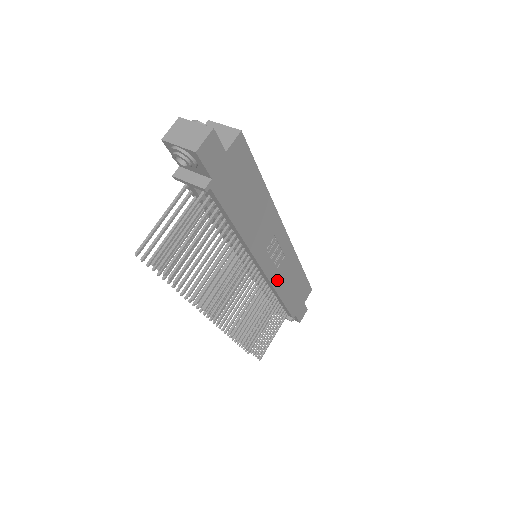
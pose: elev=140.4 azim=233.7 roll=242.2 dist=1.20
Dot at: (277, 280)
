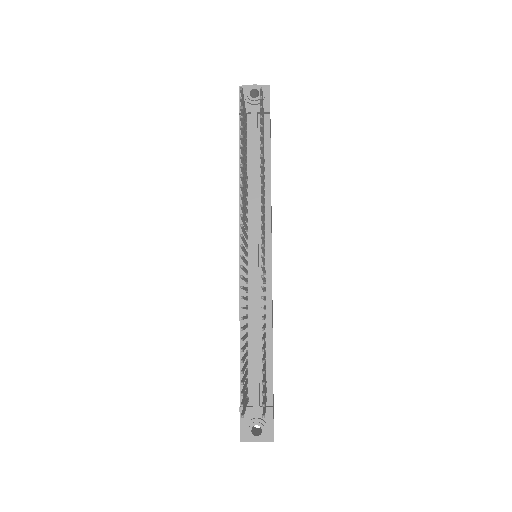
Dot at: occluded
